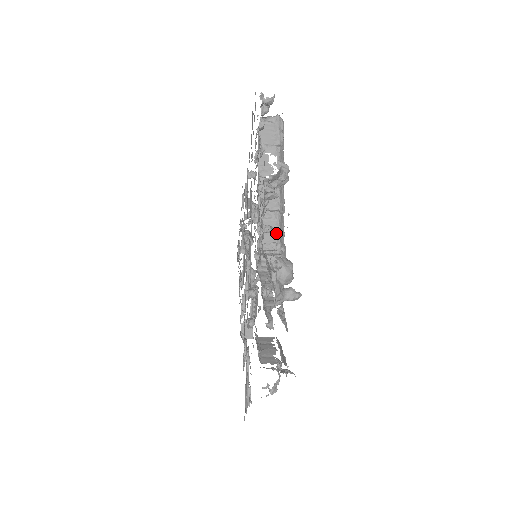
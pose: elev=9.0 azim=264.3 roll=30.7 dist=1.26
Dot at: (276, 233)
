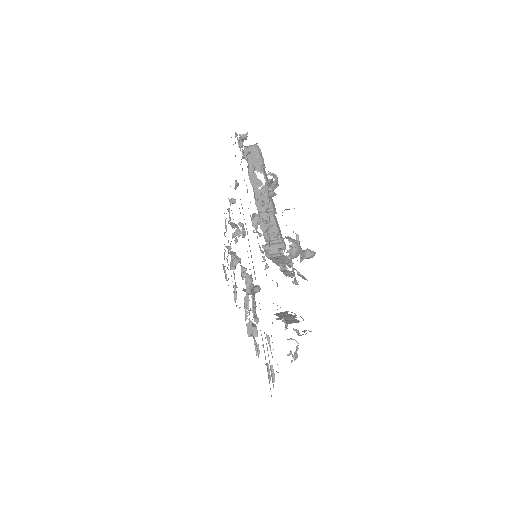
Dot at: (275, 228)
